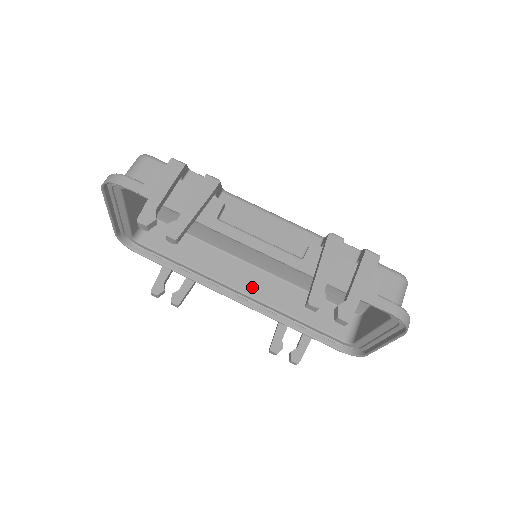
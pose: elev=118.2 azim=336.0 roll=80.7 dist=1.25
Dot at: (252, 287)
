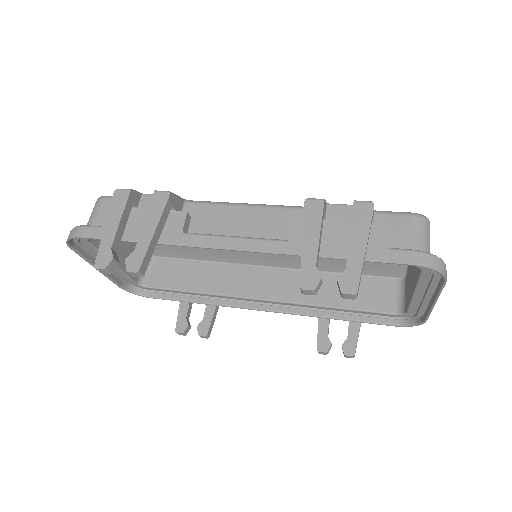
Dot at: (273, 290)
